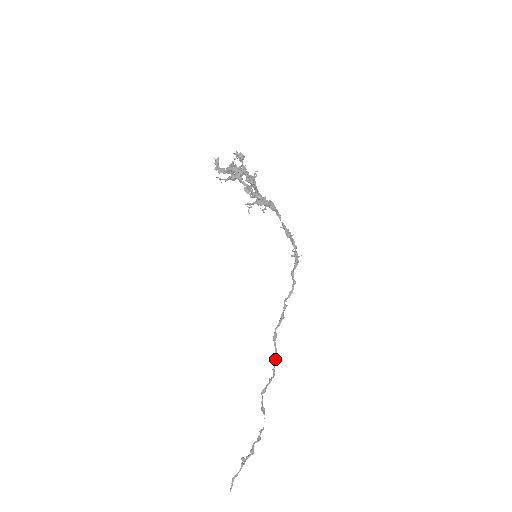
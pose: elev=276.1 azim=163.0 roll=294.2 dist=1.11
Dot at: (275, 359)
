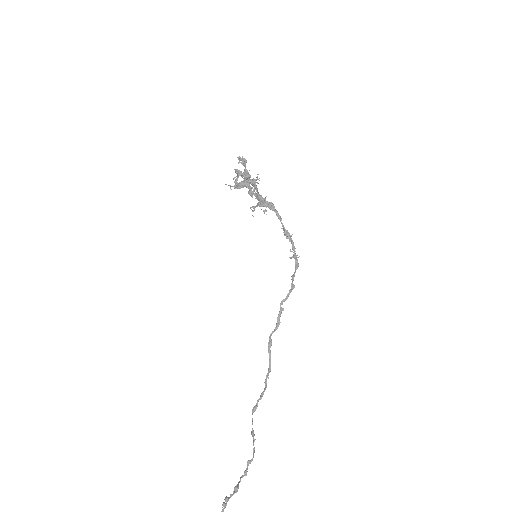
Dot at: (268, 369)
